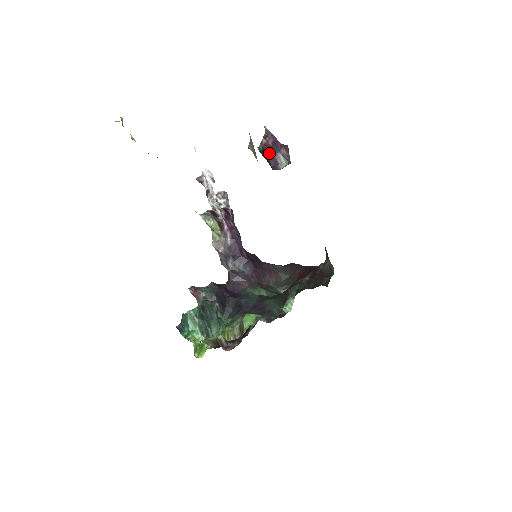
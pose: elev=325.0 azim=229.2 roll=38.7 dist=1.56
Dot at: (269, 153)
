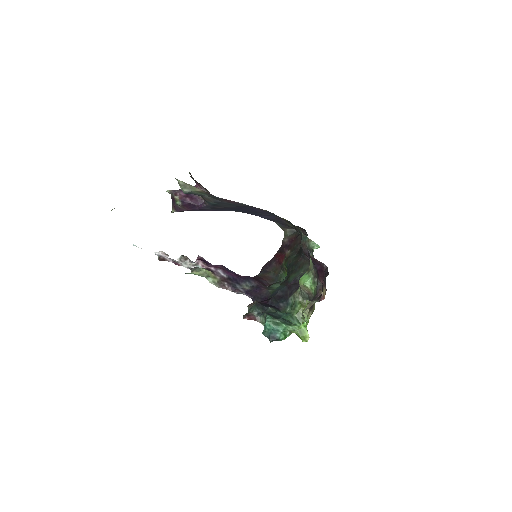
Dot at: (190, 199)
